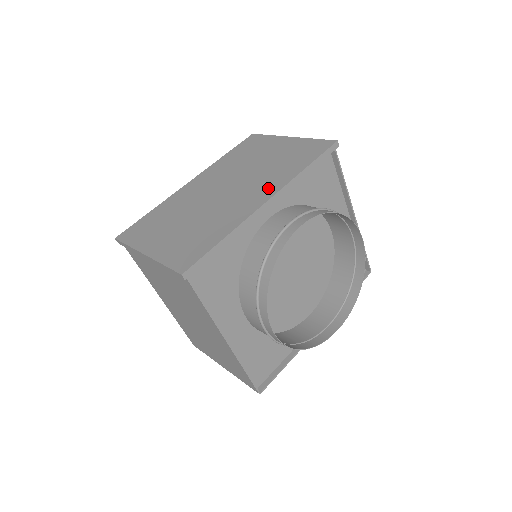
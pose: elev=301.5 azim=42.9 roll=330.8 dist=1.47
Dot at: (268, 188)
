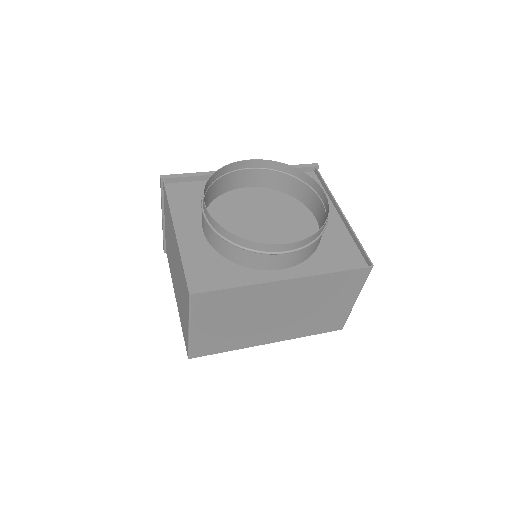
Dot at: occluded
